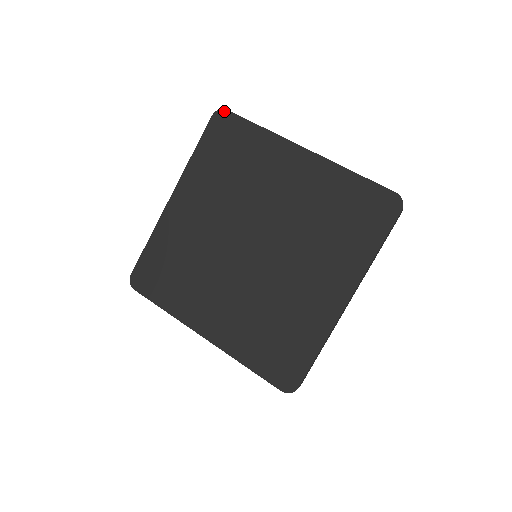
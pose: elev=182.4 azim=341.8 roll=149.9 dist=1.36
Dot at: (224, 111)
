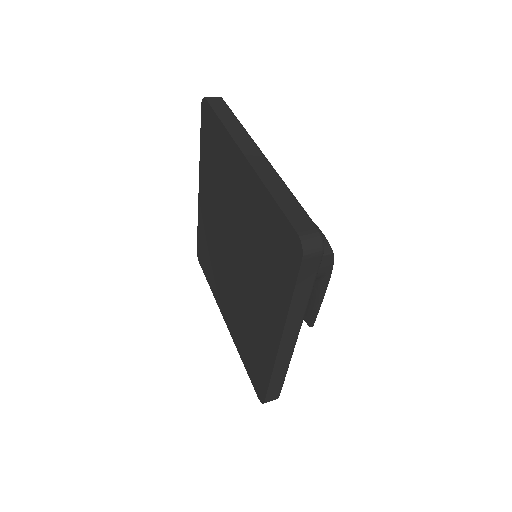
Dot at: (205, 100)
